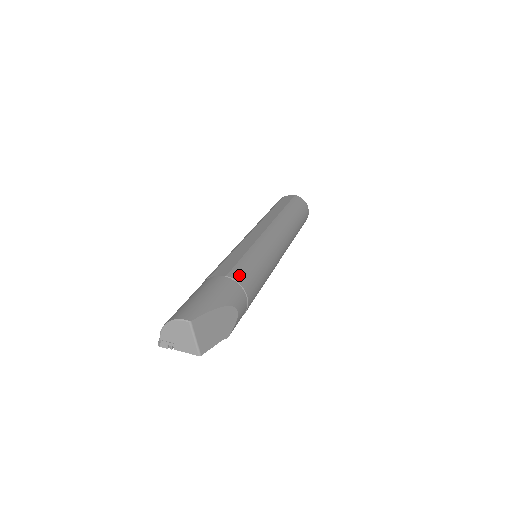
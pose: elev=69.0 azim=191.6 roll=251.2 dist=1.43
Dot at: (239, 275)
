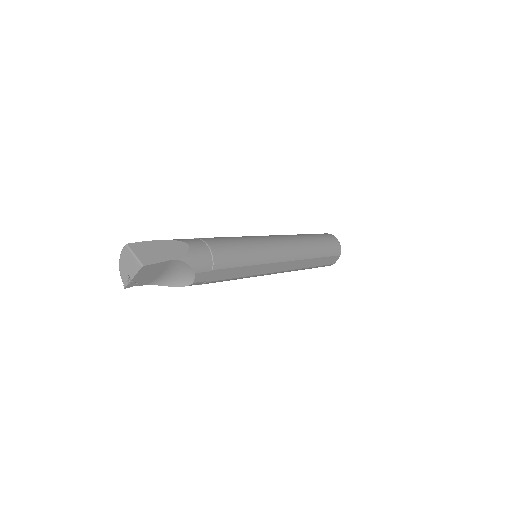
Dot at: occluded
